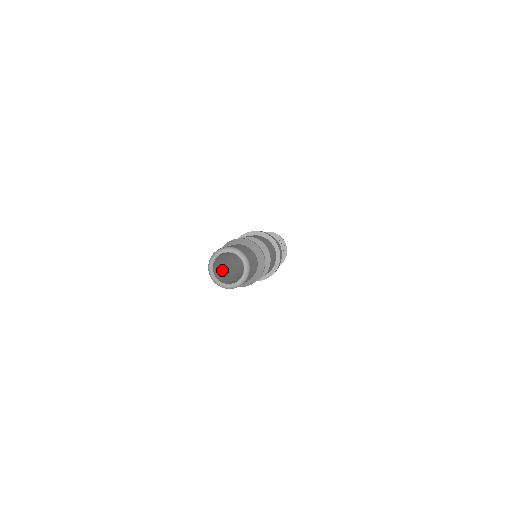
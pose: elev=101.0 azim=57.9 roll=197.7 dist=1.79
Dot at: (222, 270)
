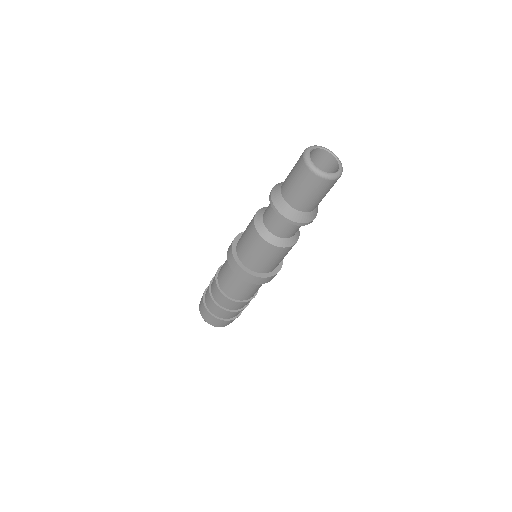
Dot at: occluded
